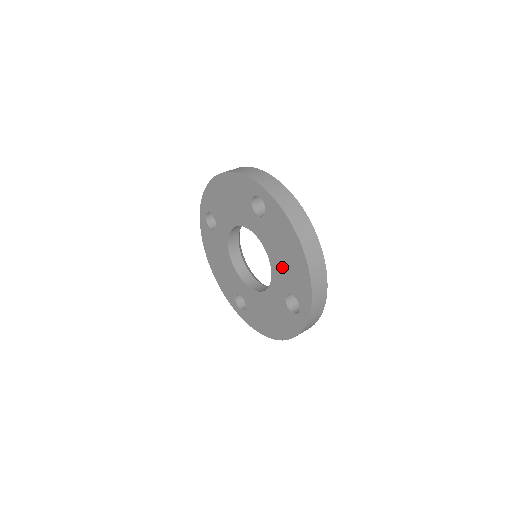
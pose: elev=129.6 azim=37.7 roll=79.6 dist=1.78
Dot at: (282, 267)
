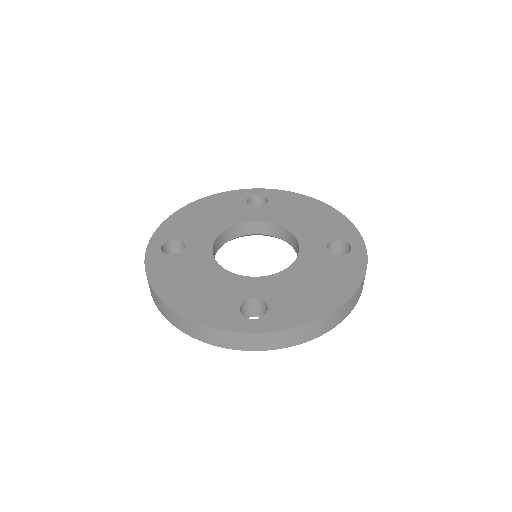
Dot at: (308, 226)
